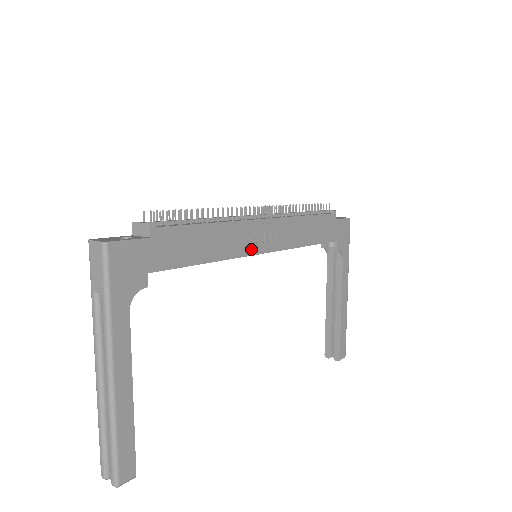
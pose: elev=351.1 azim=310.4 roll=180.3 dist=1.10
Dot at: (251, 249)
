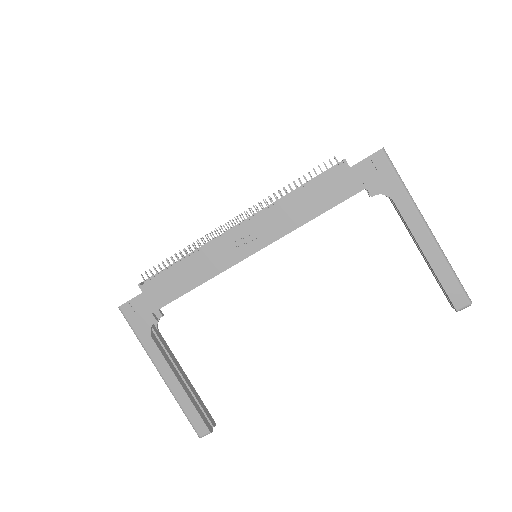
Dot at: (234, 259)
